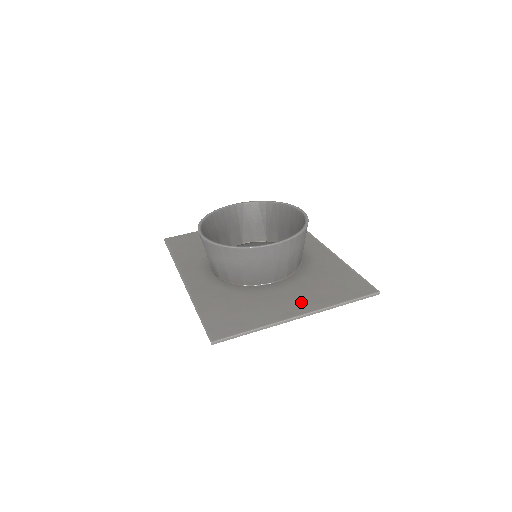
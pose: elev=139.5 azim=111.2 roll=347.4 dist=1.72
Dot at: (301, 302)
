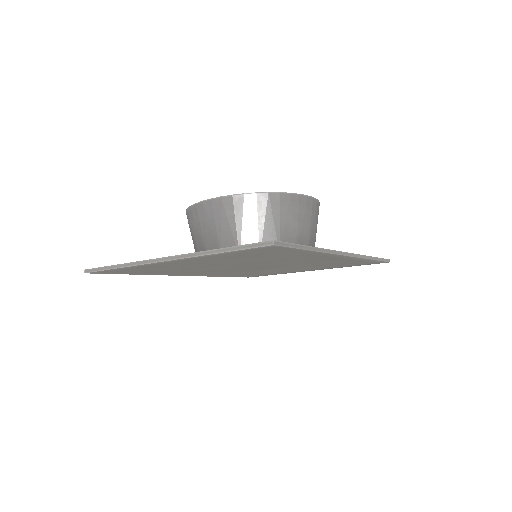
Dot at: occluded
